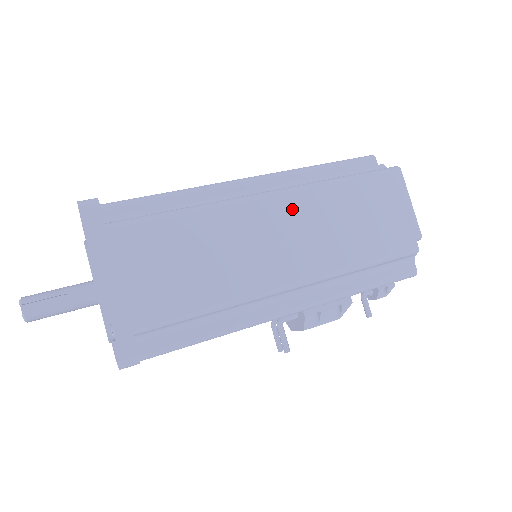
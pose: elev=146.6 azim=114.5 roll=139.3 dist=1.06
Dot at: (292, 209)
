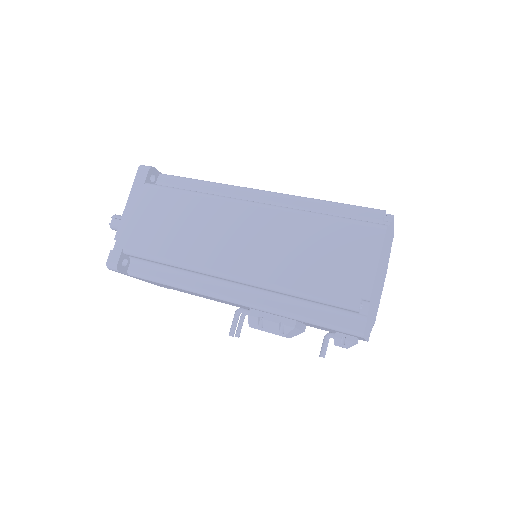
Dot at: (261, 221)
